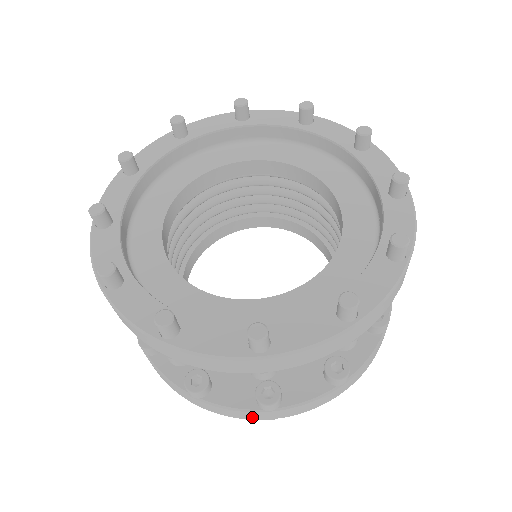
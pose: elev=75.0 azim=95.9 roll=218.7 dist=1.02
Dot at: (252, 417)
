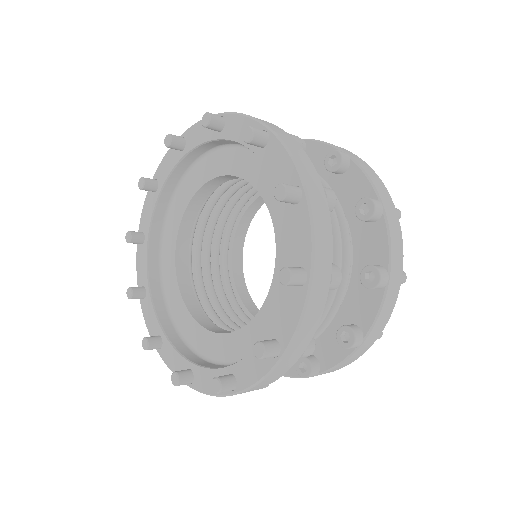
Dot at: occluded
